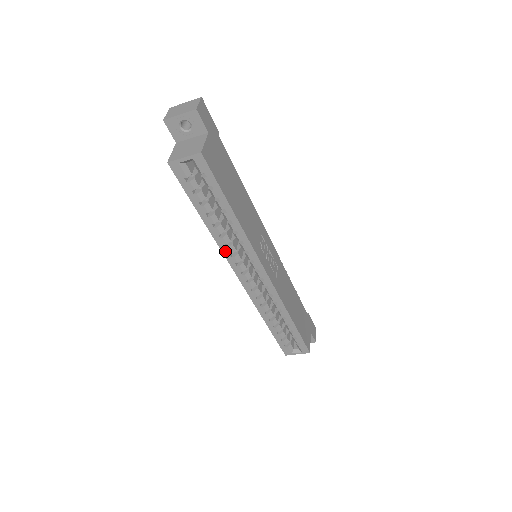
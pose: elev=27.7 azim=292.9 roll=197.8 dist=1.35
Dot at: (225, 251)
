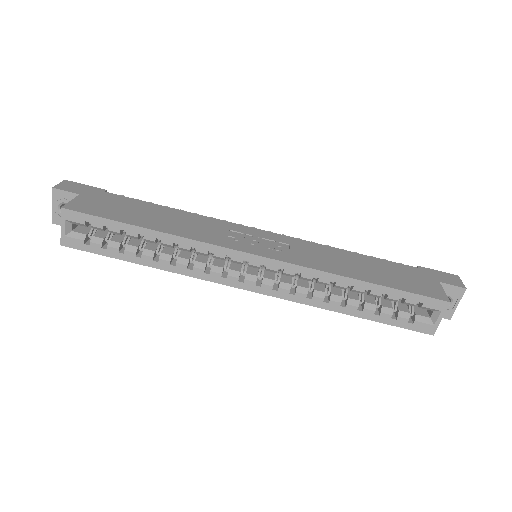
Dot at: (197, 274)
